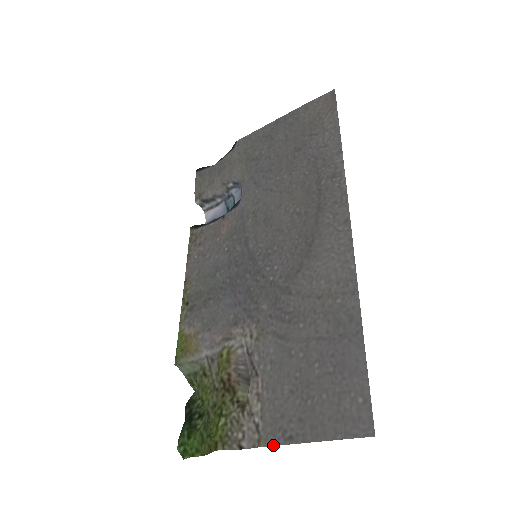
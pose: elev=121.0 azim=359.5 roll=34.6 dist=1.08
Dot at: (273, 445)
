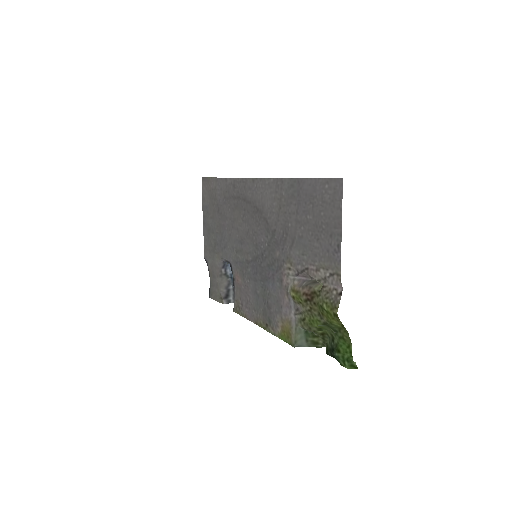
Dot at: (340, 262)
